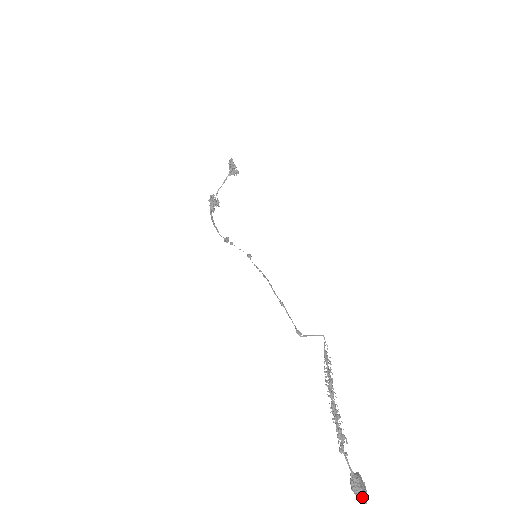
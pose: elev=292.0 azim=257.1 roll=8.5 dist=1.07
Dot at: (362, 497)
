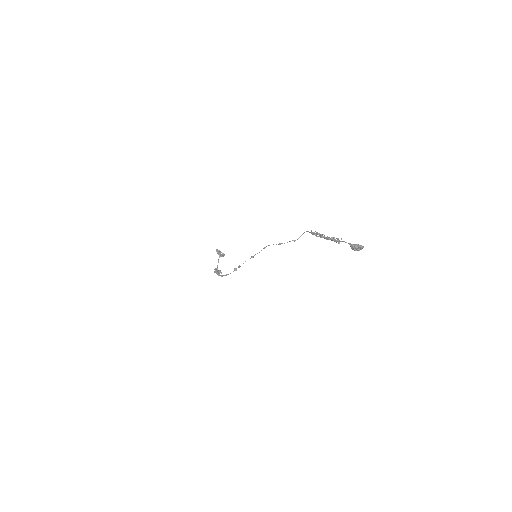
Dot at: (359, 246)
